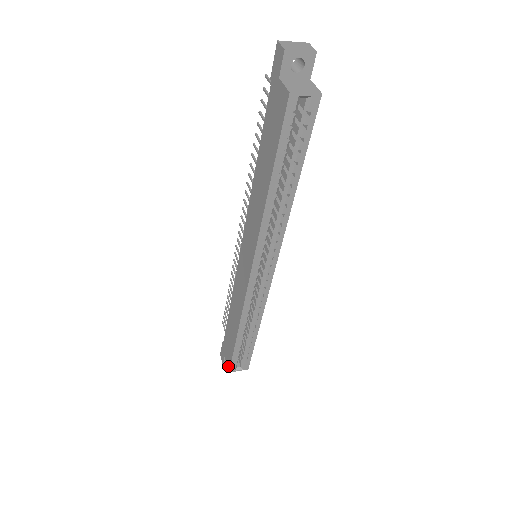
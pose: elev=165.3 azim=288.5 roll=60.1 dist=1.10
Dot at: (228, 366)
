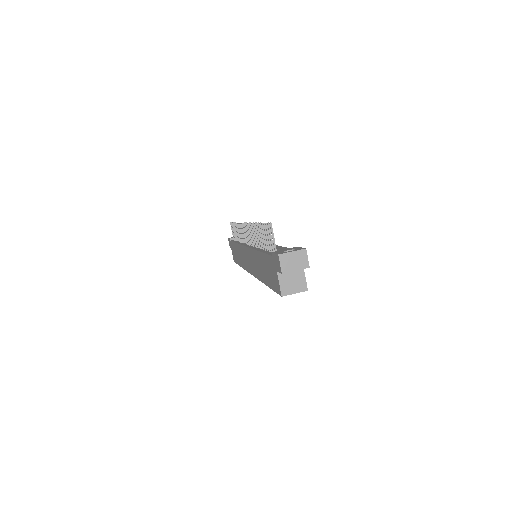
Dot at: (233, 259)
